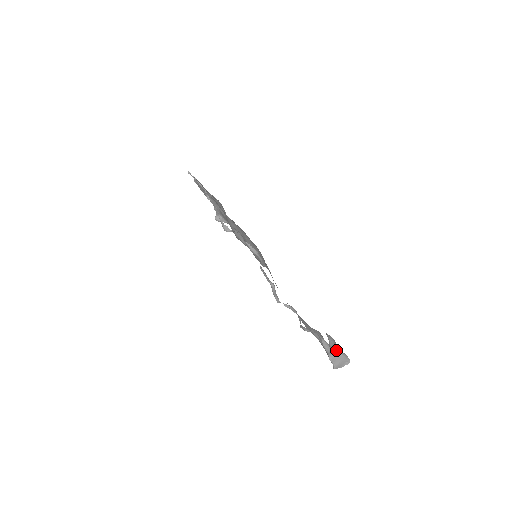
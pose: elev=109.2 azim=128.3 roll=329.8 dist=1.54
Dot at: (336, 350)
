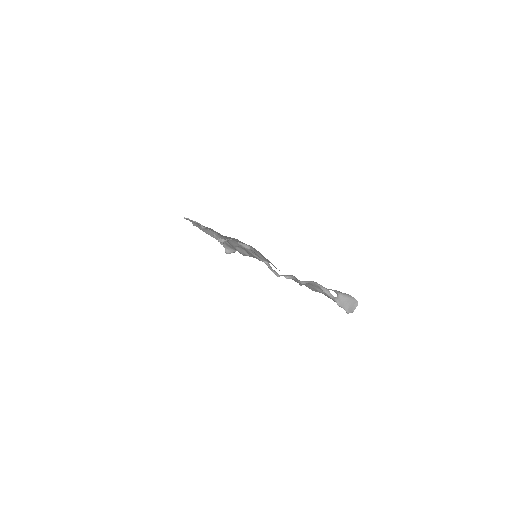
Dot at: (339, 294)
